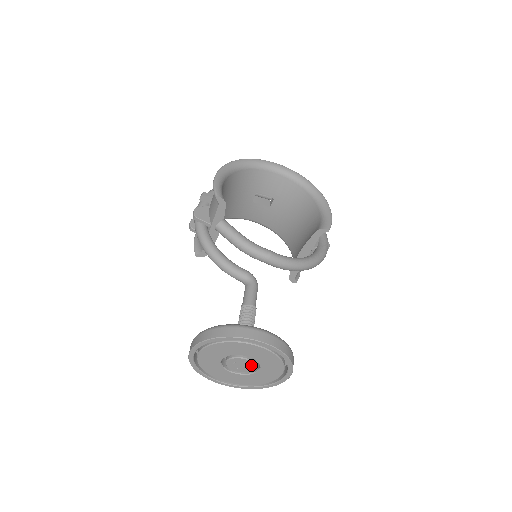
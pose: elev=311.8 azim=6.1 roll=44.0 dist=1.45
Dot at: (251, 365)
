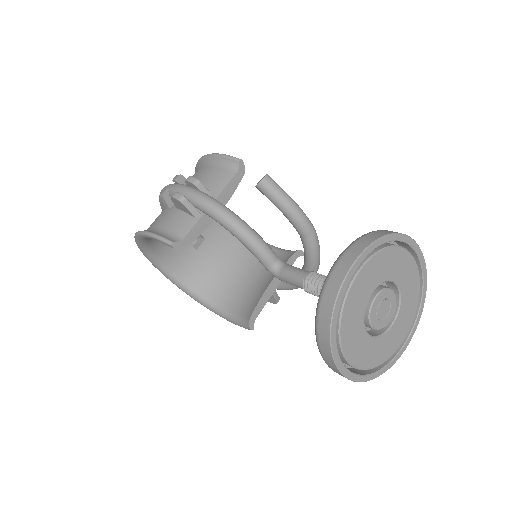
Dot at: (392, 310)
